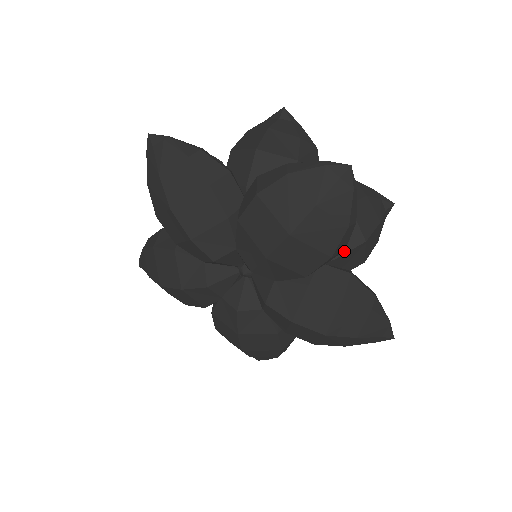
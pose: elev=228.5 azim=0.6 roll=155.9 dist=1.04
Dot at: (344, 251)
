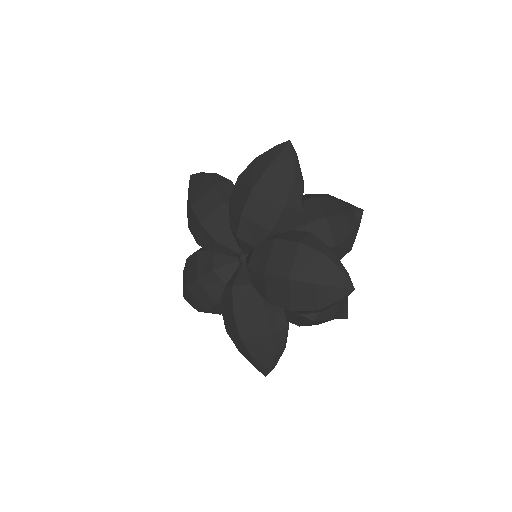
Dot at: occluded
